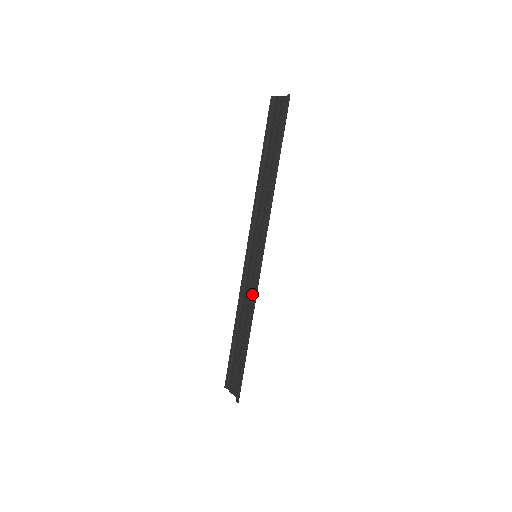
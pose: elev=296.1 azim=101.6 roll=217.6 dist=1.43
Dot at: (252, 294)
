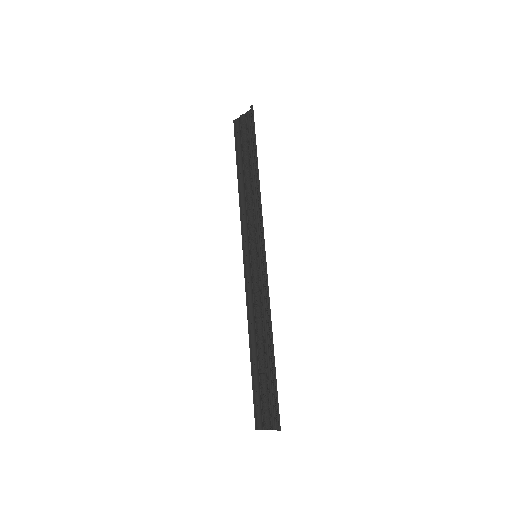
Dot at: (262, 295)
